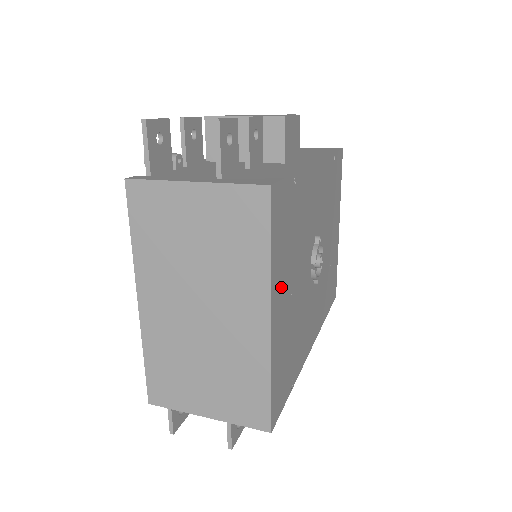
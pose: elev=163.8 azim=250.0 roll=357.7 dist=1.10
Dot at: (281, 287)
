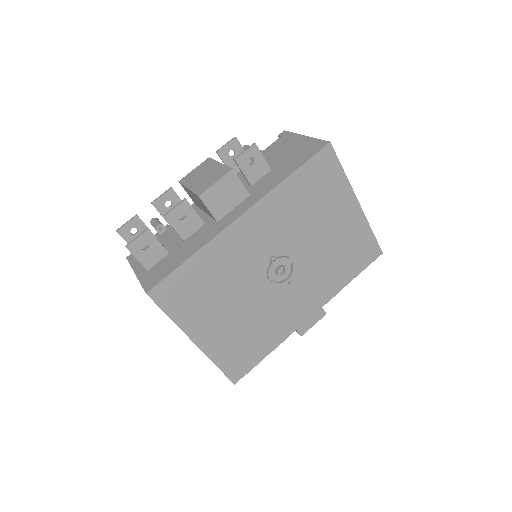
Dot at: (203, 322)
